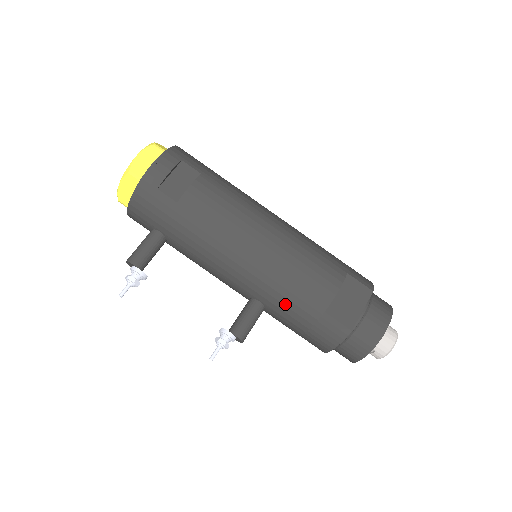
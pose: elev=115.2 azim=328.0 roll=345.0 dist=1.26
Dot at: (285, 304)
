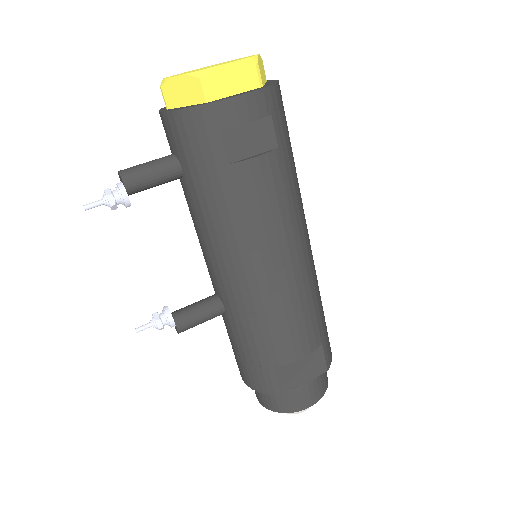
Dot at: (246, 333)
